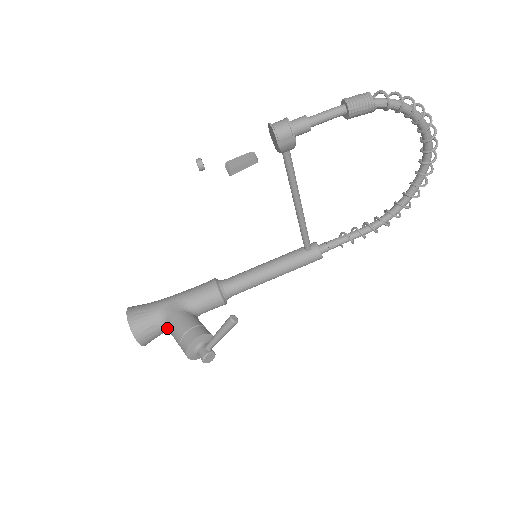
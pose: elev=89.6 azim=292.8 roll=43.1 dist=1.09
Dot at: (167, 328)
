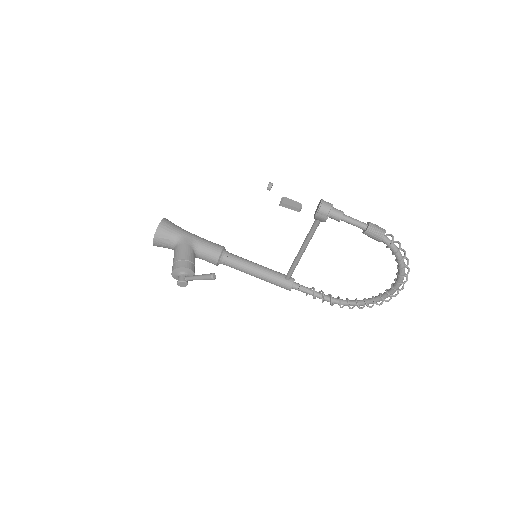
Dot at: (175, 248)
